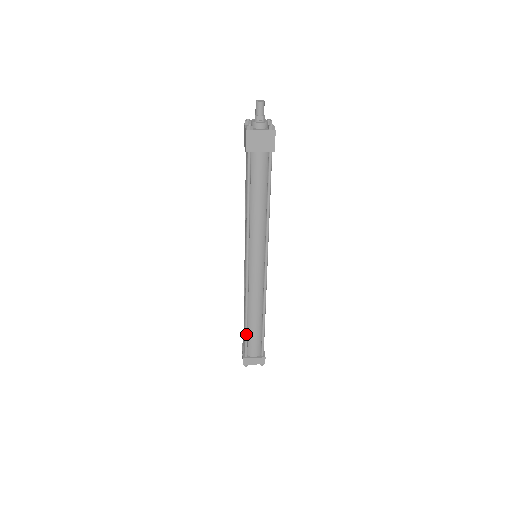
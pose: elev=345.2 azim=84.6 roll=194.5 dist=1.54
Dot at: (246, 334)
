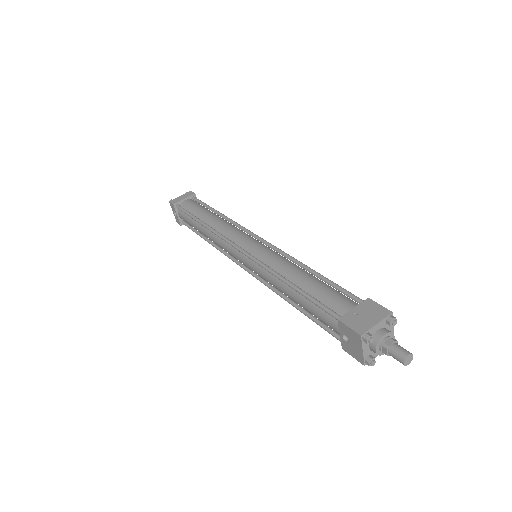
Dot at: (198, 234)
